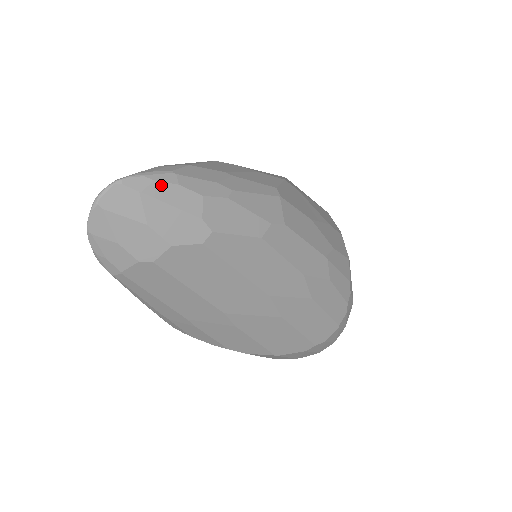
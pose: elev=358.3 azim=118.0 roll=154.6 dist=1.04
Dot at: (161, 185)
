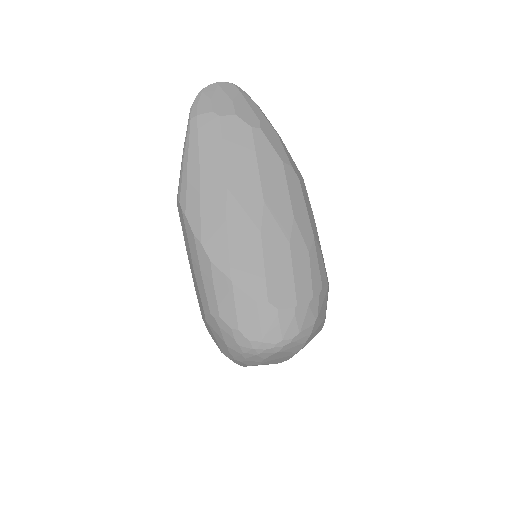
Dot at: (251, 100)
